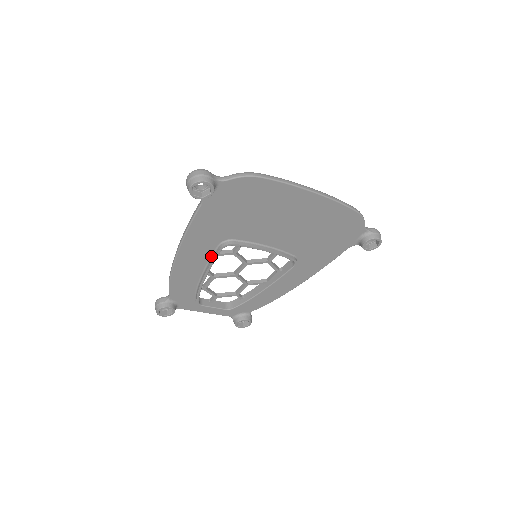
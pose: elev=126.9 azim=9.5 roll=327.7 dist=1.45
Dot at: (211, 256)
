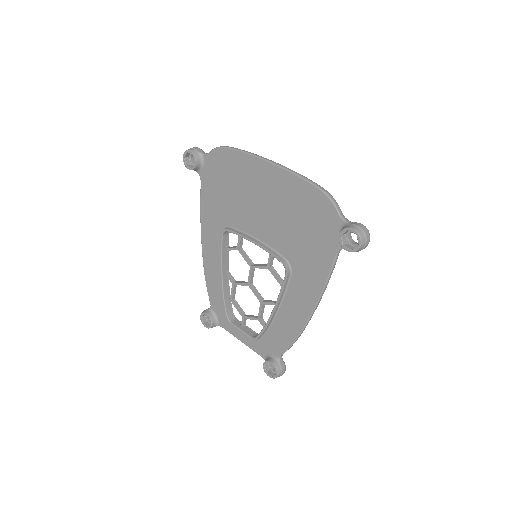
Dot at: (222, 249)
